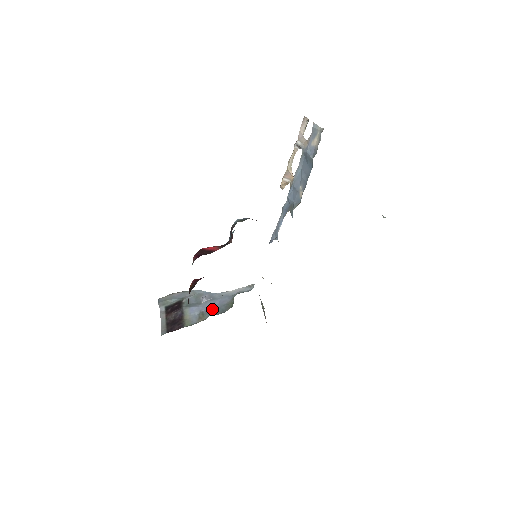
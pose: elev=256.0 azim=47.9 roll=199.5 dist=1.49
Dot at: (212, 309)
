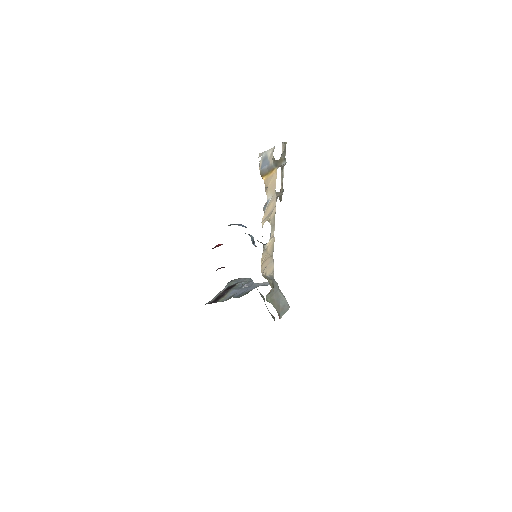
Dot at: (239, 294)
